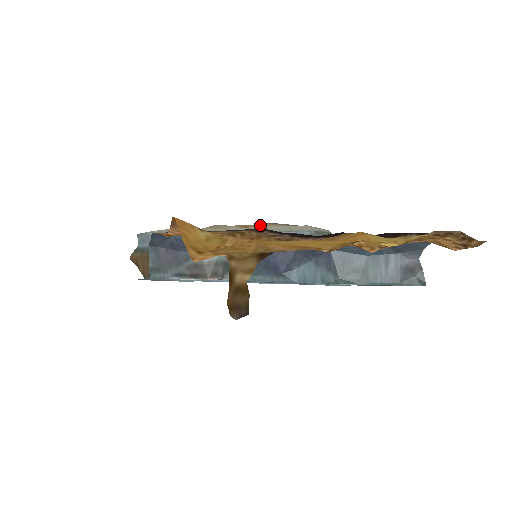
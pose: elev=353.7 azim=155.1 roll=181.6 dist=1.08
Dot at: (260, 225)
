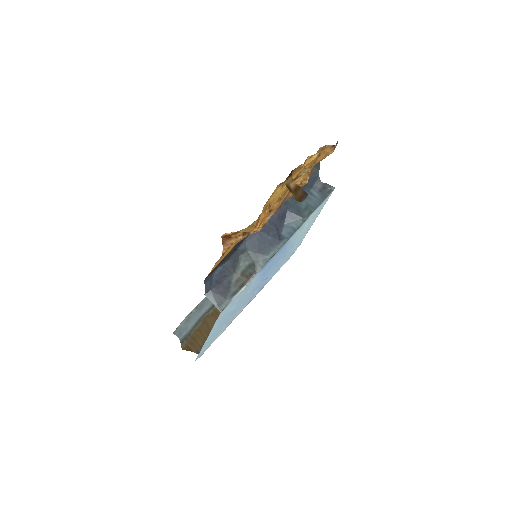
Dot at: occluded
